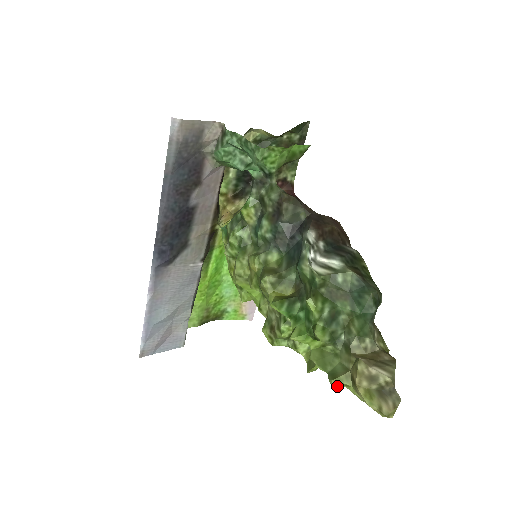
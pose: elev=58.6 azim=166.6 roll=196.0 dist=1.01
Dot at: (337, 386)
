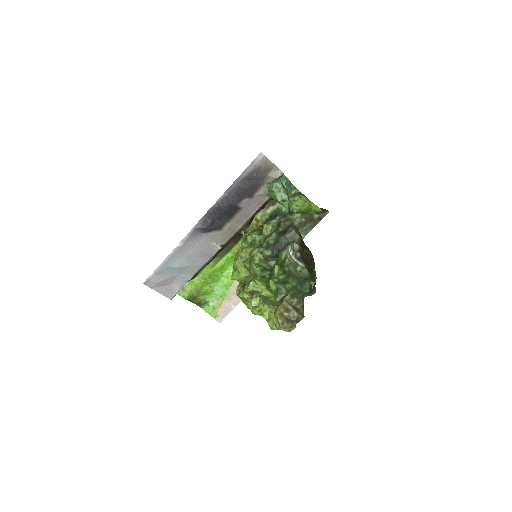
Dot at: (266, 309)
